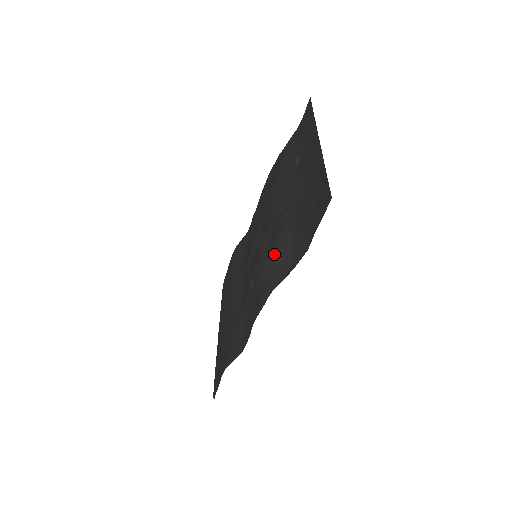
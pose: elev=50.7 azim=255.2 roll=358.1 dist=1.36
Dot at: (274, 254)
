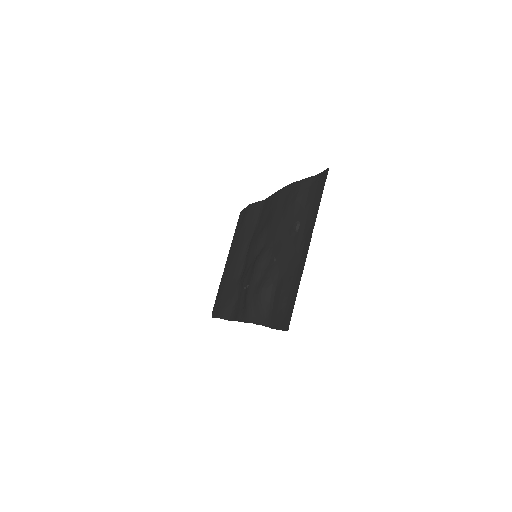
Dot at: (257, 300)
